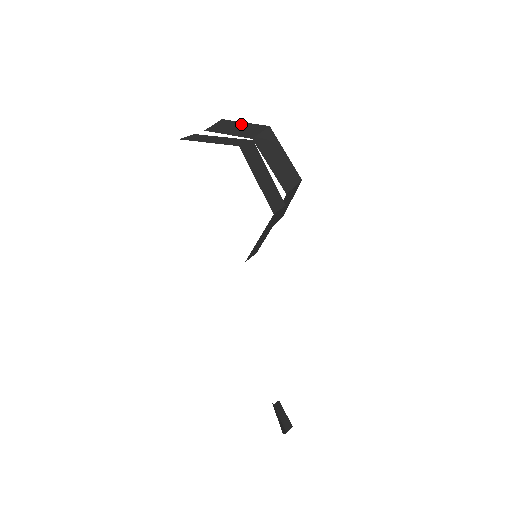
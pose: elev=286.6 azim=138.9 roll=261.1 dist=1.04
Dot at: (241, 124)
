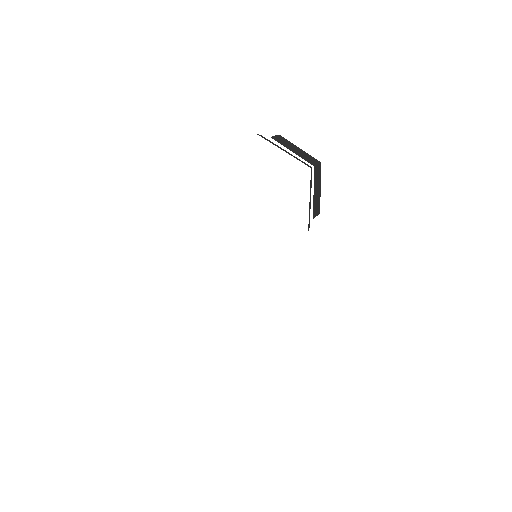
Dot at: (298, 148)
